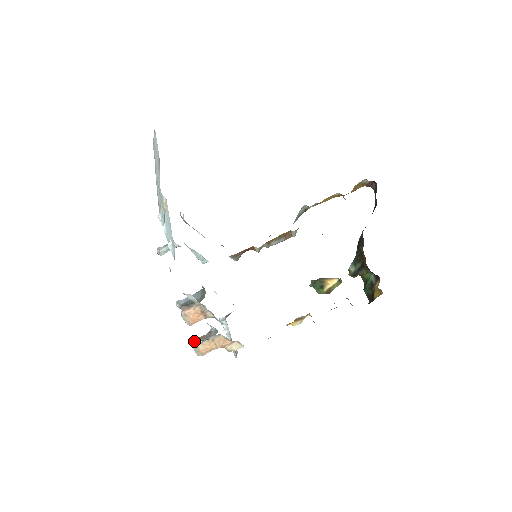
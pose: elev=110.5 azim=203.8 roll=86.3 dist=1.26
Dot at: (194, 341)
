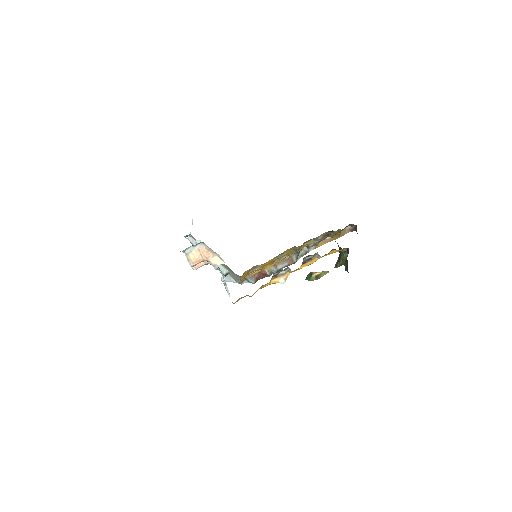
Dot at: (186, 251)
